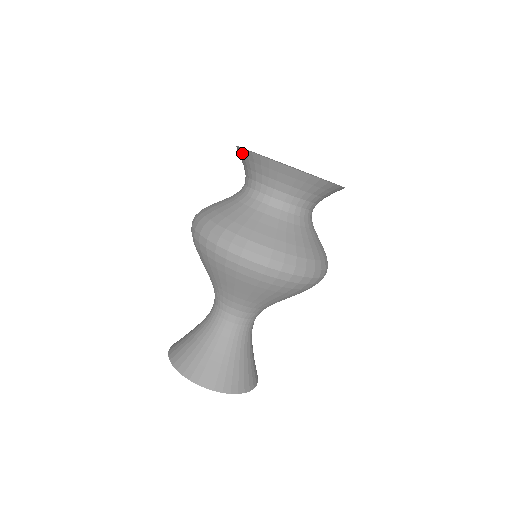
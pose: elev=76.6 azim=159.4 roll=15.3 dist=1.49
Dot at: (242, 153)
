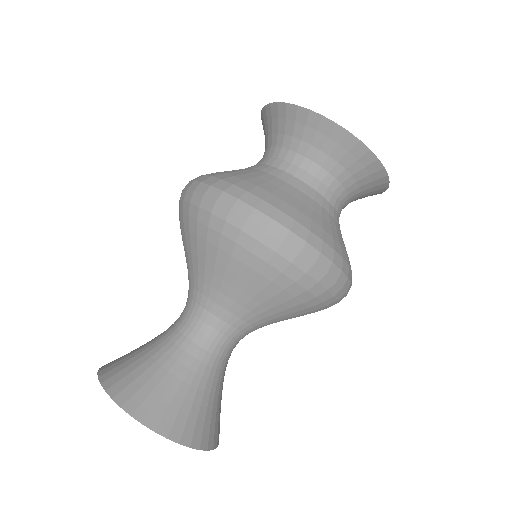
Dot at: (277, 110)
